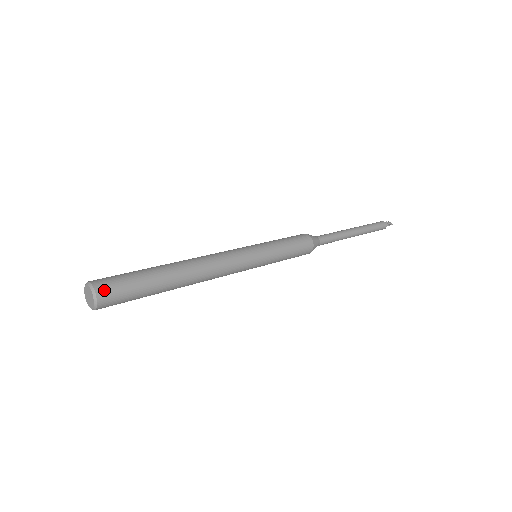
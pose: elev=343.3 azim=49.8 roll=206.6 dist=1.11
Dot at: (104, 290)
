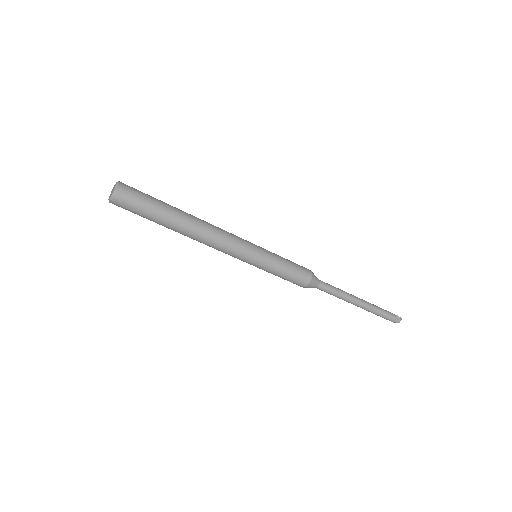
Dot at: (126, 185)
